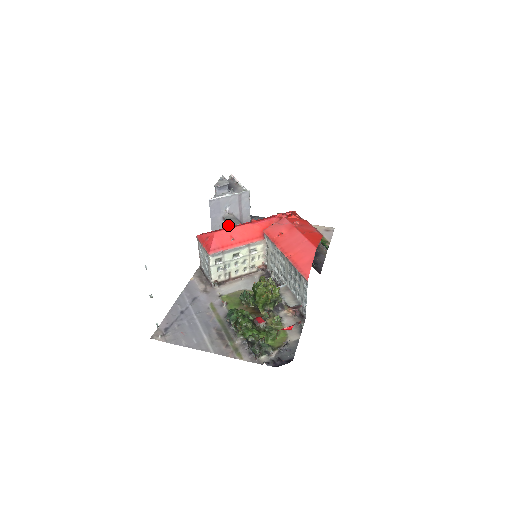
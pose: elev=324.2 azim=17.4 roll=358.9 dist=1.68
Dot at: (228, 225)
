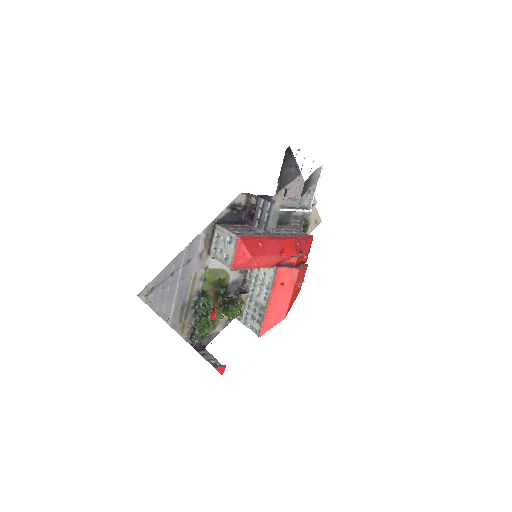
Dot at: (268, 213)
